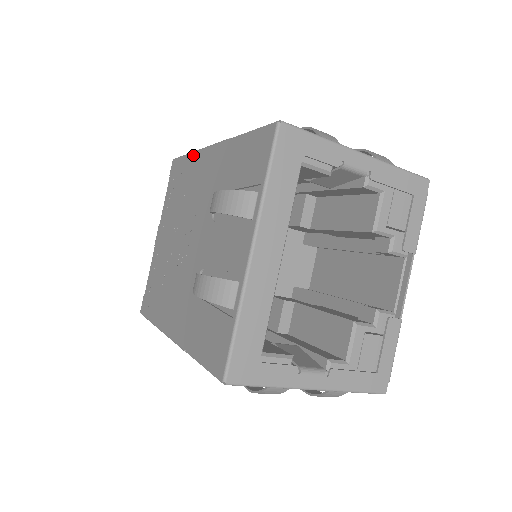
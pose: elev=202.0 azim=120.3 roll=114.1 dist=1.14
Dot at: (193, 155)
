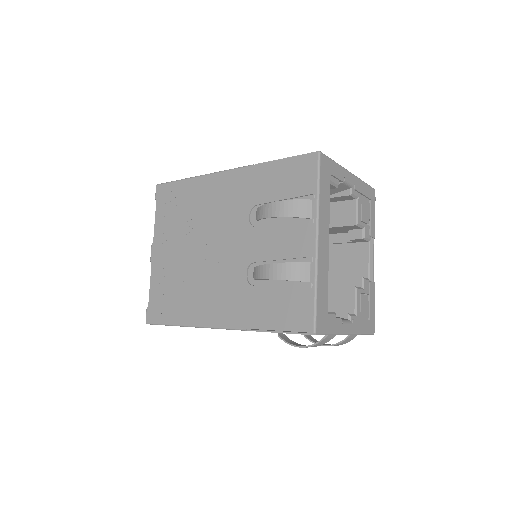
Dot at: (196, 179)
